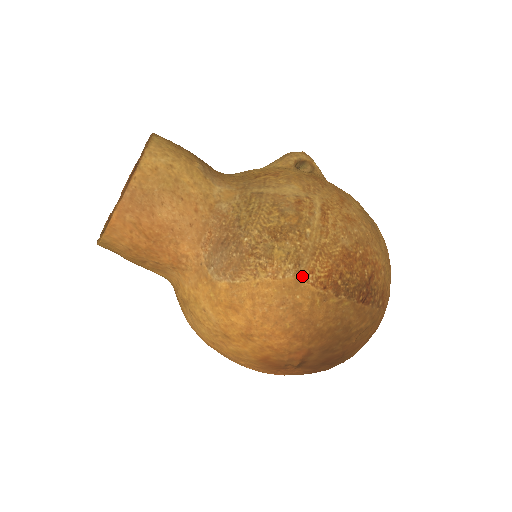
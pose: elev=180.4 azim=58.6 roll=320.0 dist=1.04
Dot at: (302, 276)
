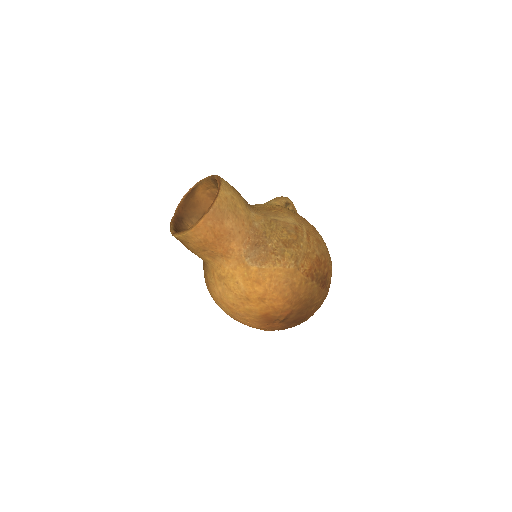
Dot at: (298, 268)
